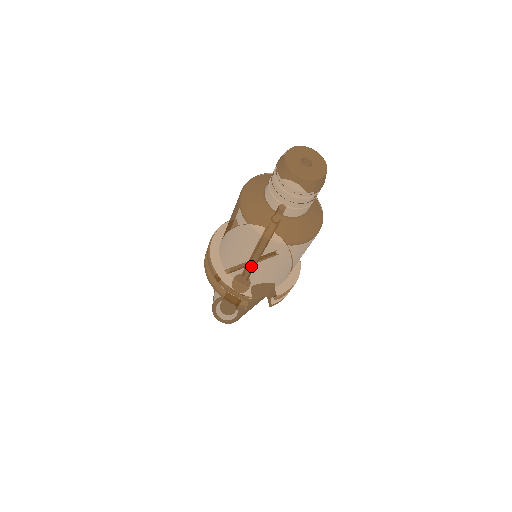
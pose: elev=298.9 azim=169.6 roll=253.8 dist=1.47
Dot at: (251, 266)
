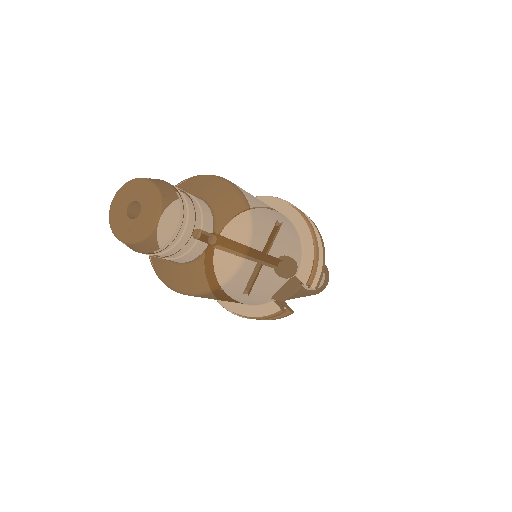
Dot at: (240, 301)
